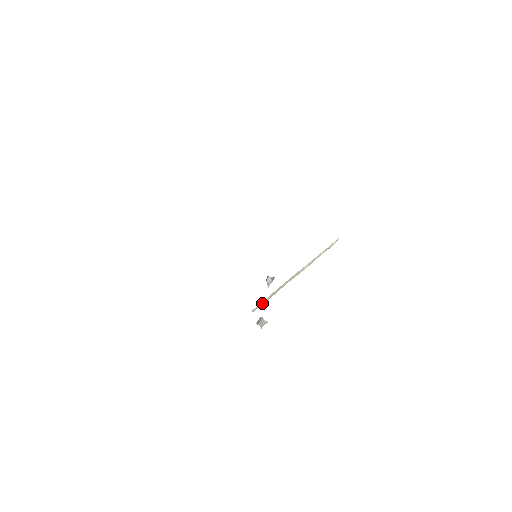
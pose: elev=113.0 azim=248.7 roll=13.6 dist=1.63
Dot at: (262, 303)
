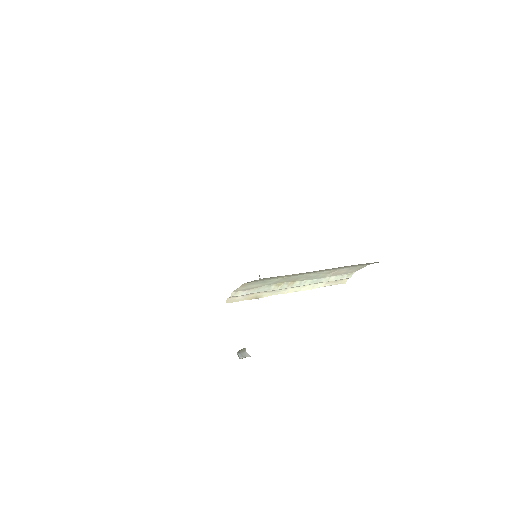
Dot at: (240, 294)
